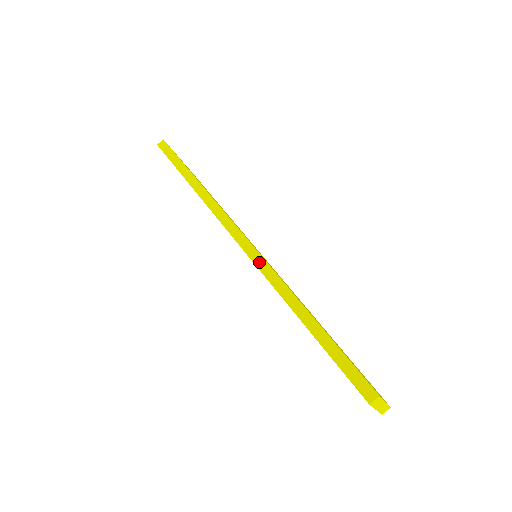
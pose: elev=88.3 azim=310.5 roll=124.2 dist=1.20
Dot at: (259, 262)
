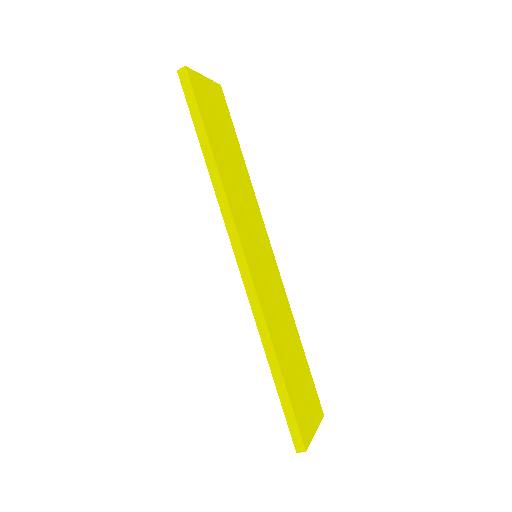
Dot at: (251, 293)
